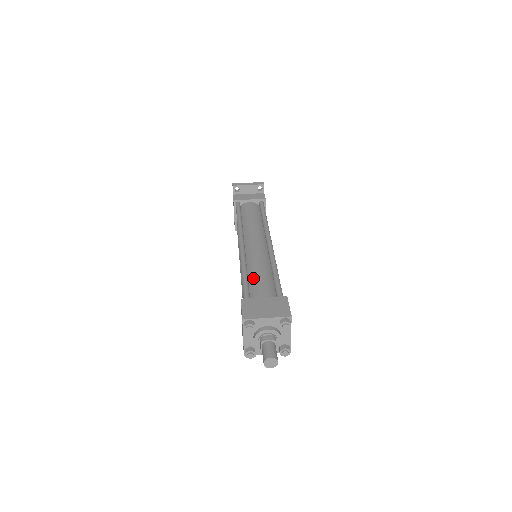
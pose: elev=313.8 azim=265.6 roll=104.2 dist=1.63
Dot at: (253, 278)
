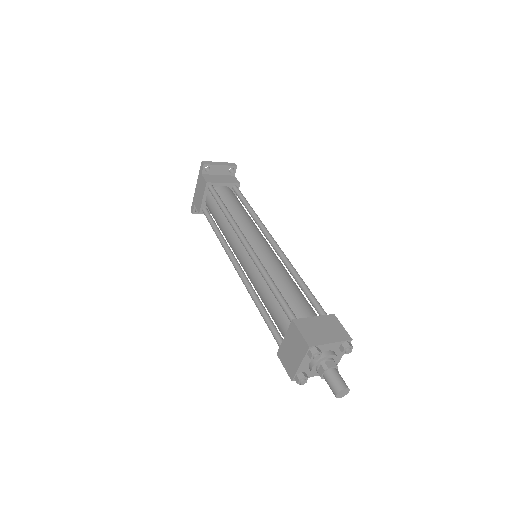
Dot at: (284, 290)
